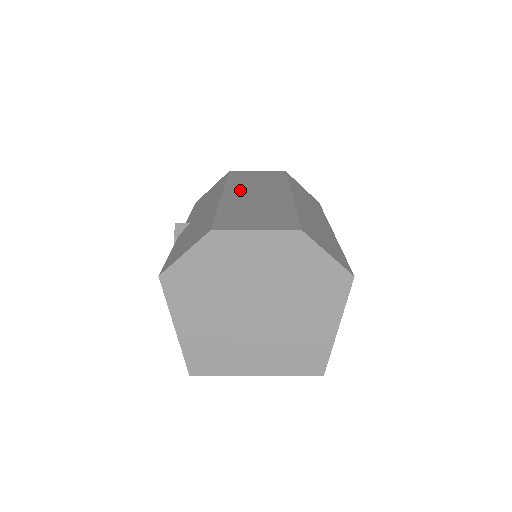
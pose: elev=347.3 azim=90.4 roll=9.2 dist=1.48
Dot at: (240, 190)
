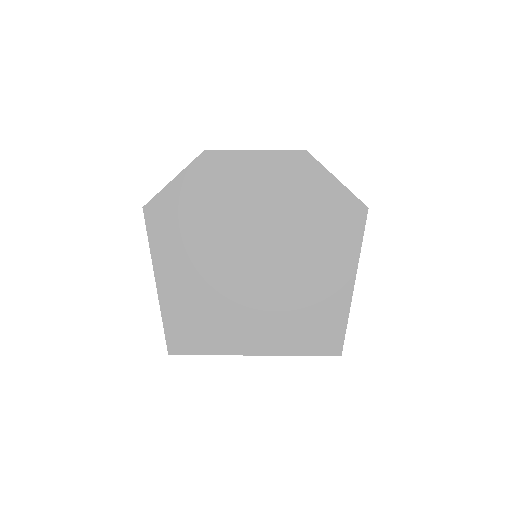
Dot at: occluded
